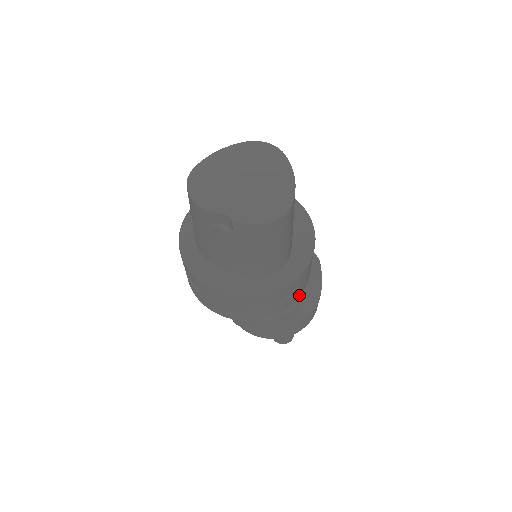
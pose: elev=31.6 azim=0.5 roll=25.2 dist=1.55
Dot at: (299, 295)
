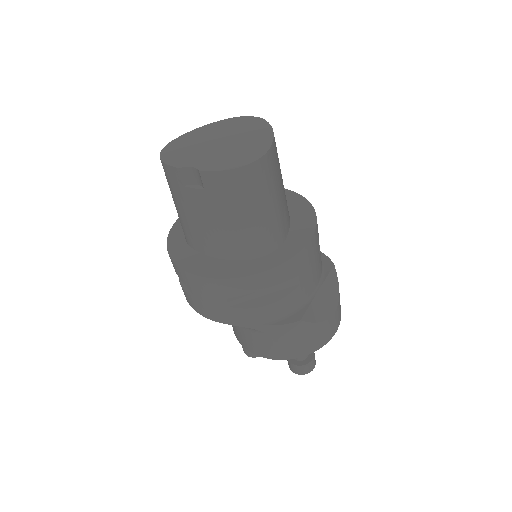
Dot at: (306, 295)
